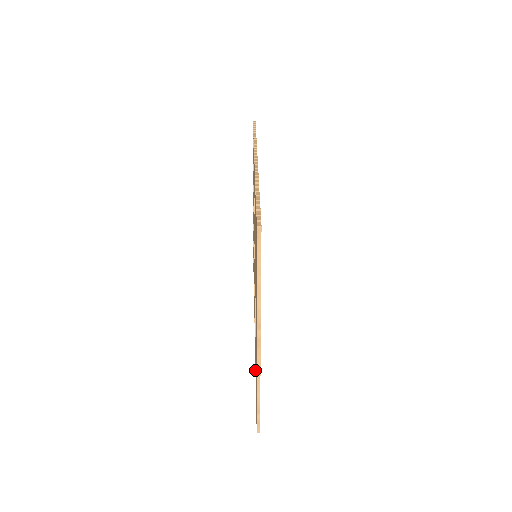
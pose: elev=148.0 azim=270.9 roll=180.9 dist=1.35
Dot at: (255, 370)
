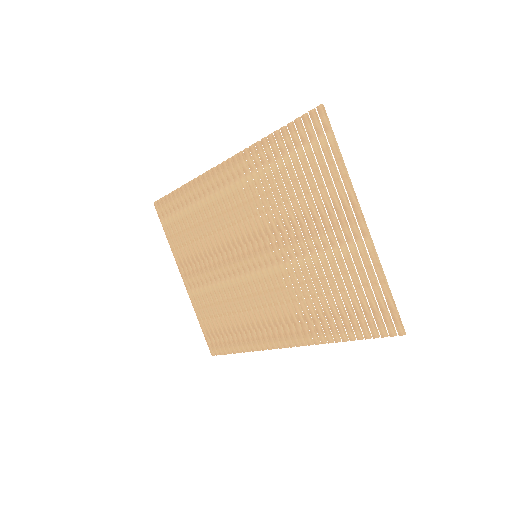
Dot at: (335, 337)
